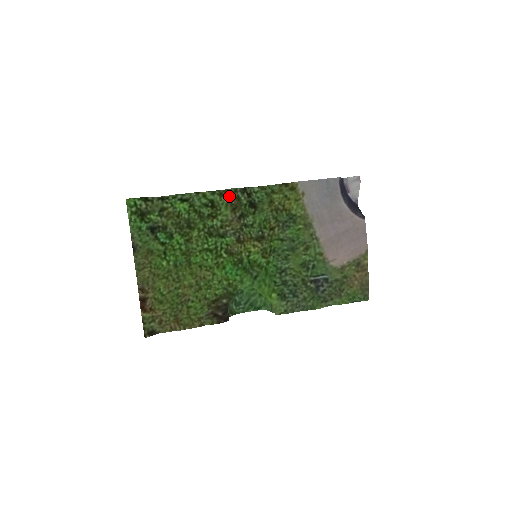
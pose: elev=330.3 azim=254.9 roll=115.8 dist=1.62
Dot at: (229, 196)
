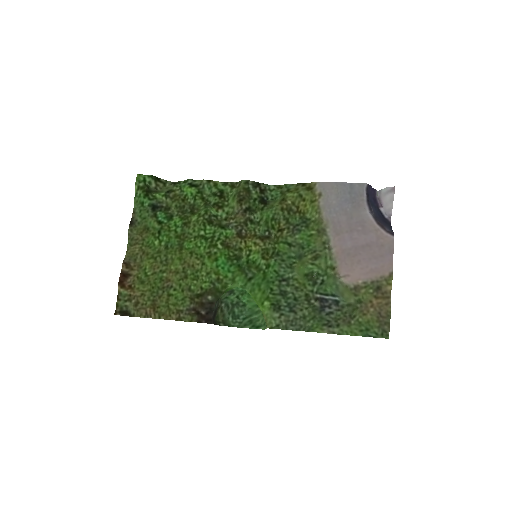
Dot at: (239, 187)
